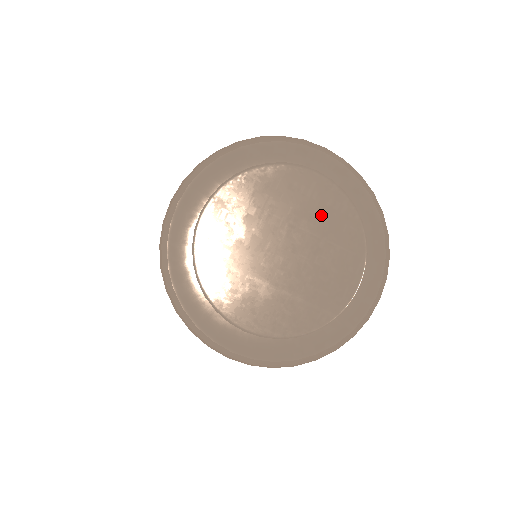
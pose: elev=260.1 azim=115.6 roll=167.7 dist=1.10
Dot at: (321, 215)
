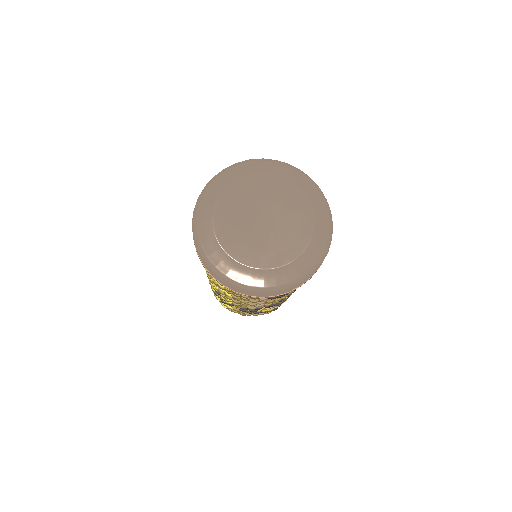
Dot at: (287, 198)
